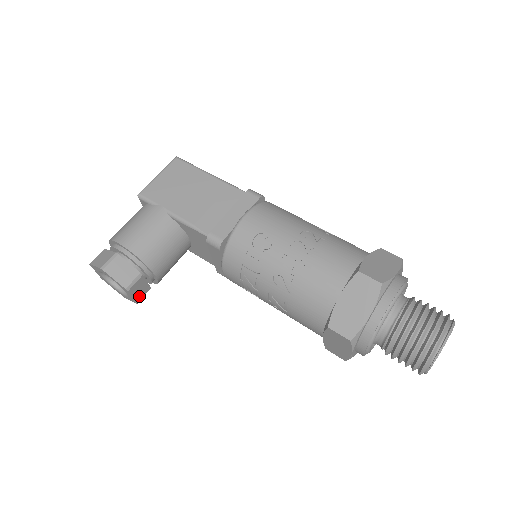
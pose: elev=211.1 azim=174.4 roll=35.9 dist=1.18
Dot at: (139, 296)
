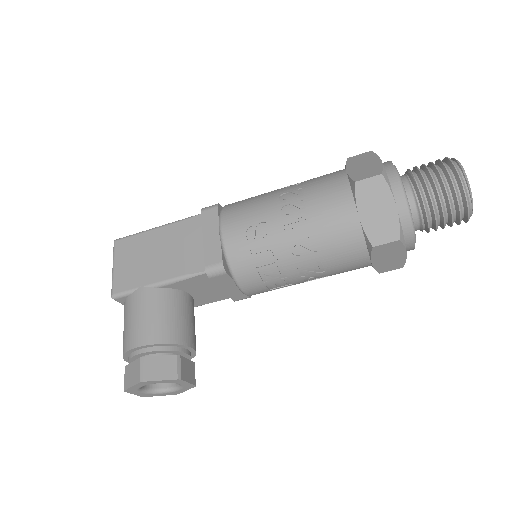
Dot at: (192, 378)
